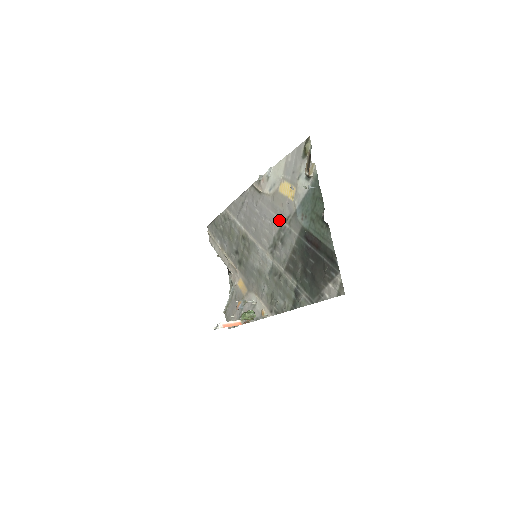
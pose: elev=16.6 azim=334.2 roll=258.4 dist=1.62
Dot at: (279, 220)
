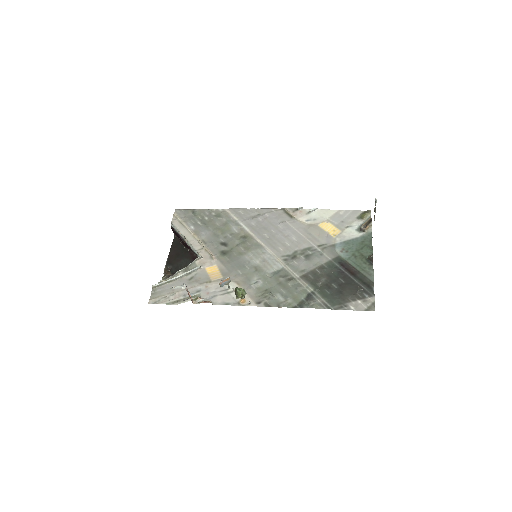
Dot at: (310, 242)
